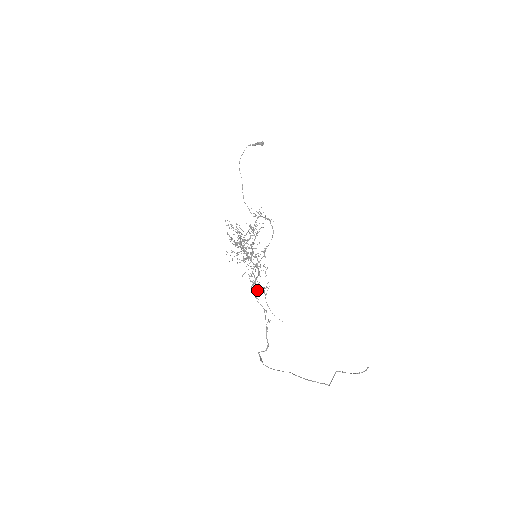
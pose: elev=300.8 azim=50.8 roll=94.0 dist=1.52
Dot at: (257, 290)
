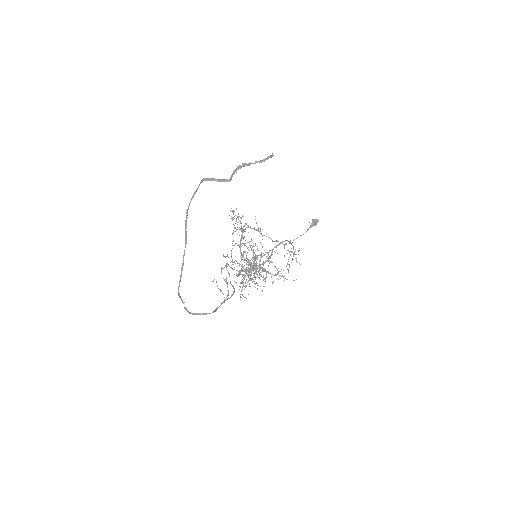
Dot at: occluded
